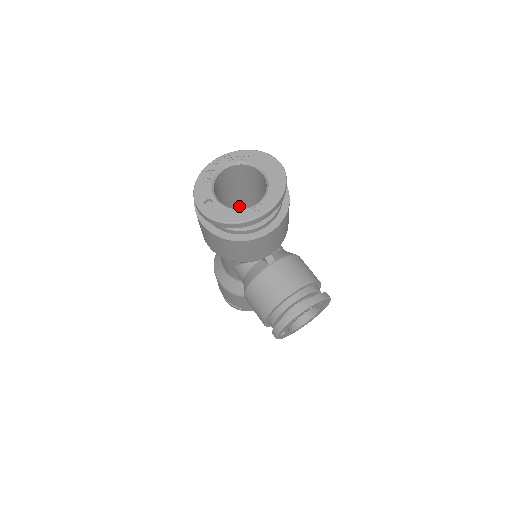
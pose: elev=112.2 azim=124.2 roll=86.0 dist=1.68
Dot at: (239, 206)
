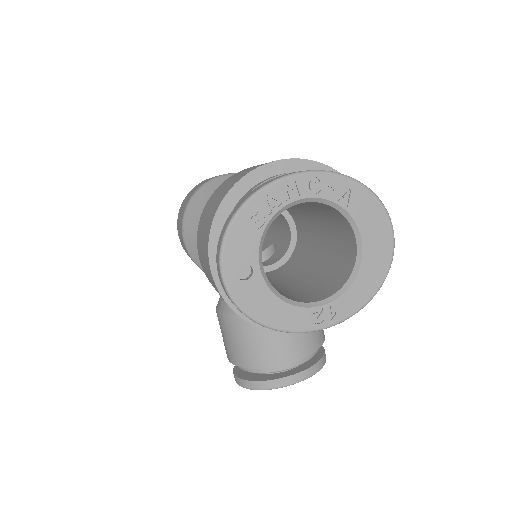
Dot at: occluded
